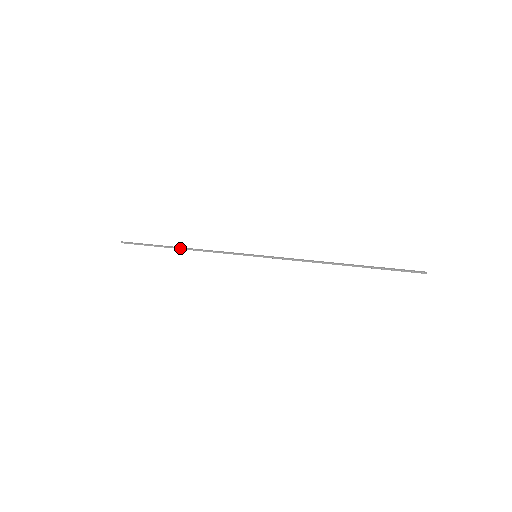
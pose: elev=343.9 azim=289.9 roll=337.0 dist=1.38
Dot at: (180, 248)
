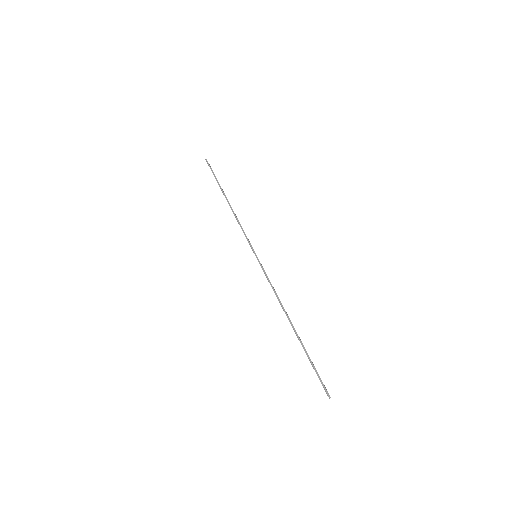
Dot at: (227, 200)
